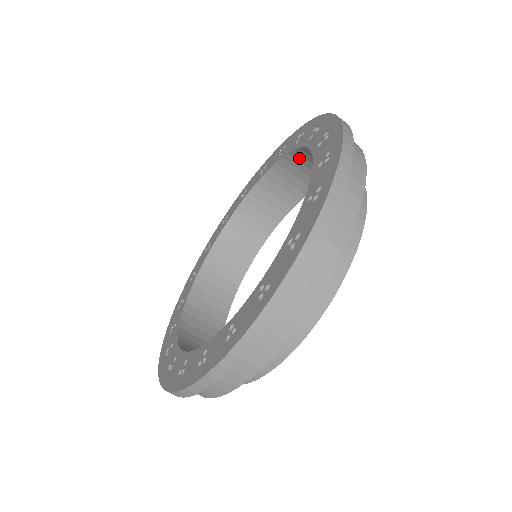
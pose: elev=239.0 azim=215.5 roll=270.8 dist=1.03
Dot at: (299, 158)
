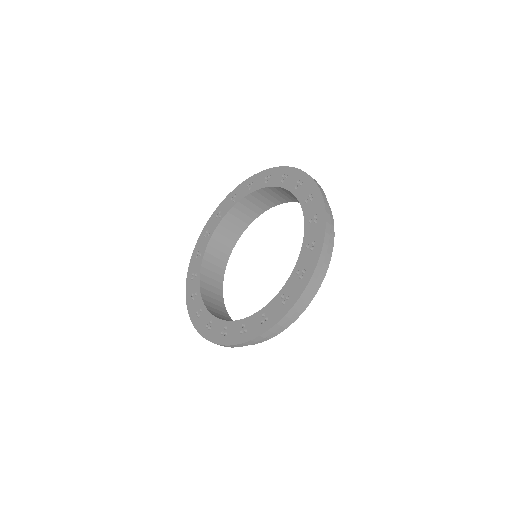
Dot at: occluded
